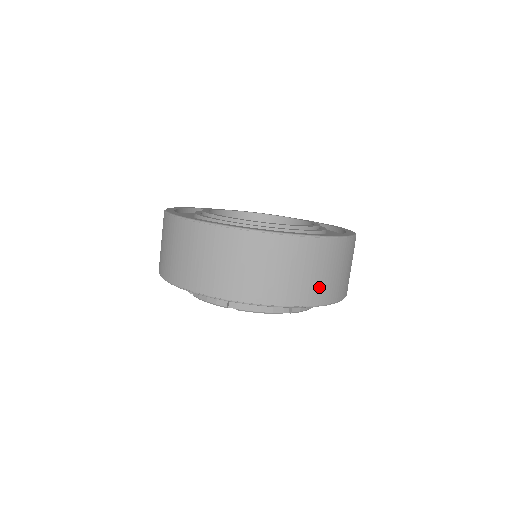
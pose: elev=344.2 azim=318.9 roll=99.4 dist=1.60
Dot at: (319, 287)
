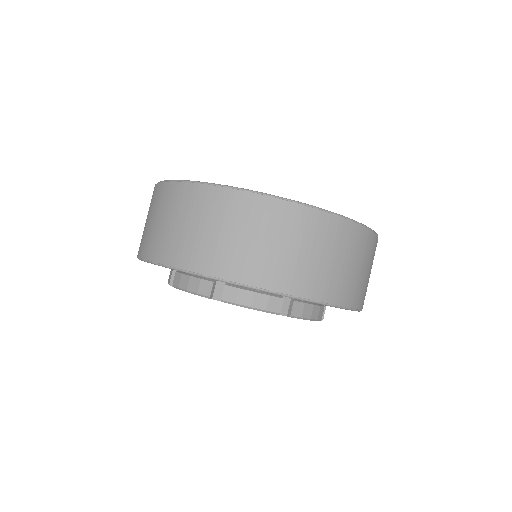
Dot at: occluded
